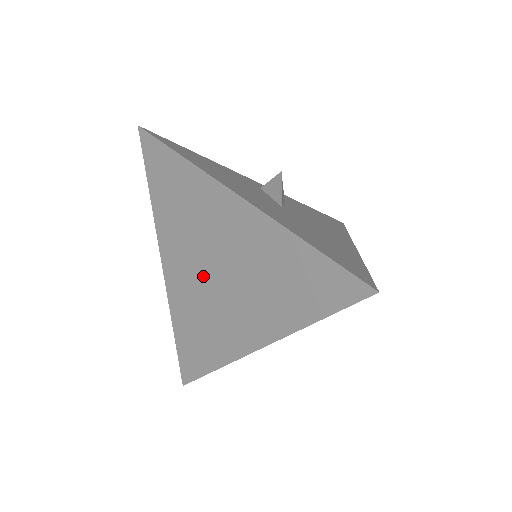
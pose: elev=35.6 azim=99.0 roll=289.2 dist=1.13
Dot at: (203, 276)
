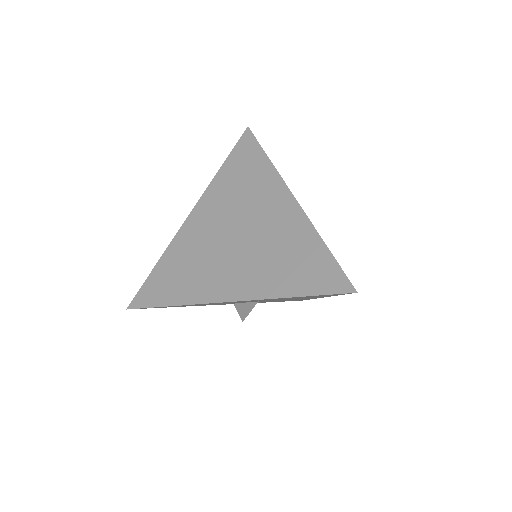
Dot at: (222, 235)
